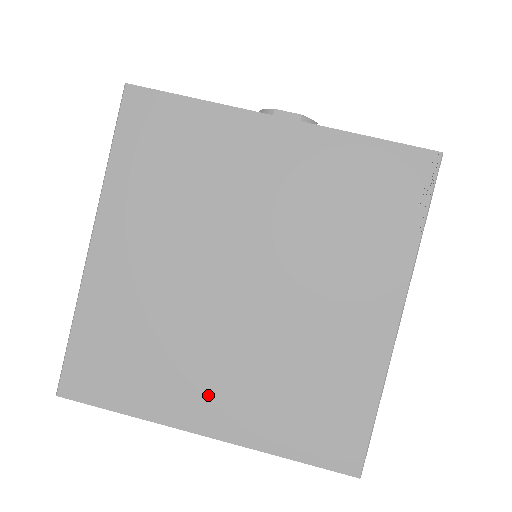
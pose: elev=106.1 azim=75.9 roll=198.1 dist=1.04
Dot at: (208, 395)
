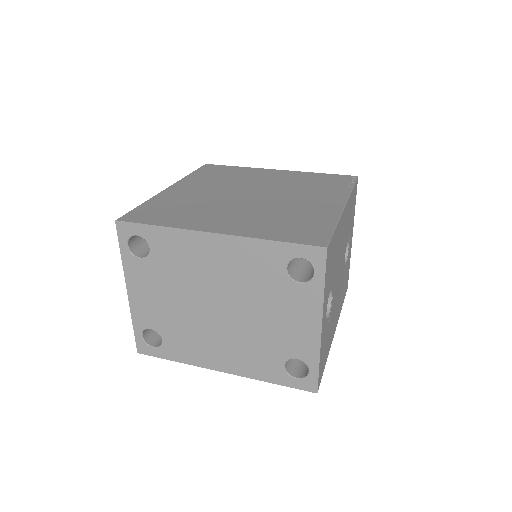
Dot at: (221, 221)
